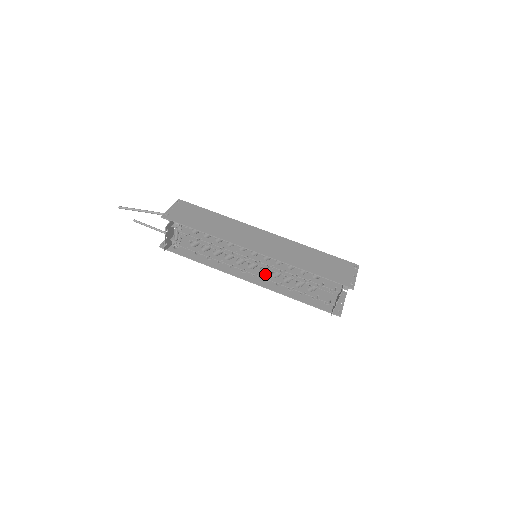
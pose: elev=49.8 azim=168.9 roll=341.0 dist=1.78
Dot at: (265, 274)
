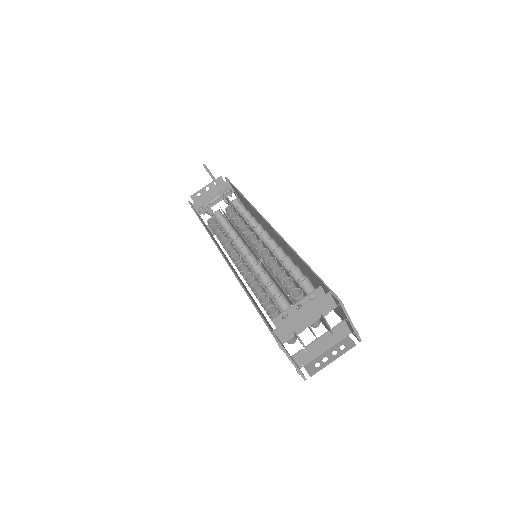
Dot at: (247, 262)
